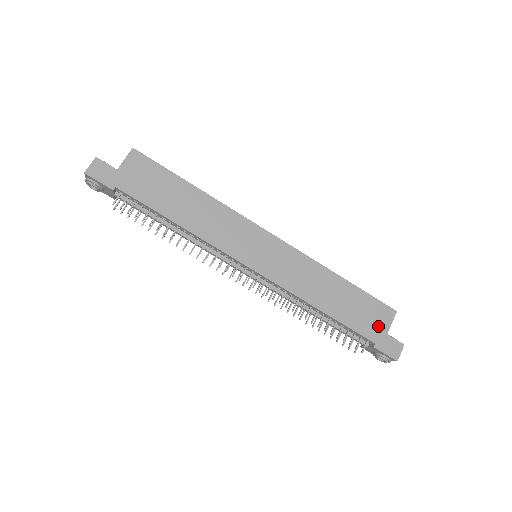
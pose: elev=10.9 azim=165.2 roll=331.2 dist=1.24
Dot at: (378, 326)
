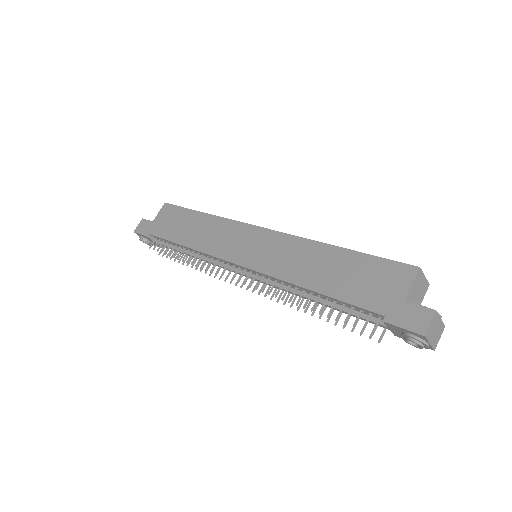
Dot at: (389, 293)
